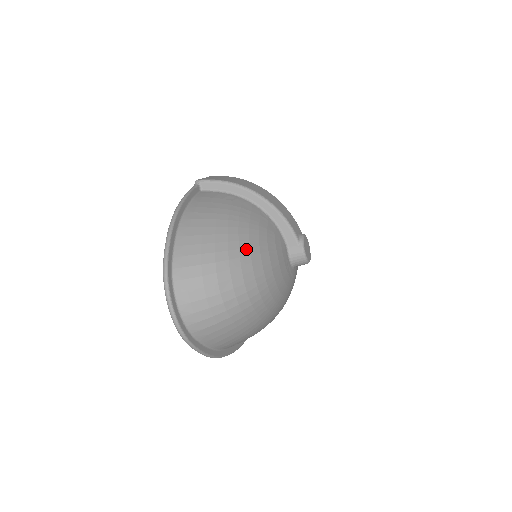
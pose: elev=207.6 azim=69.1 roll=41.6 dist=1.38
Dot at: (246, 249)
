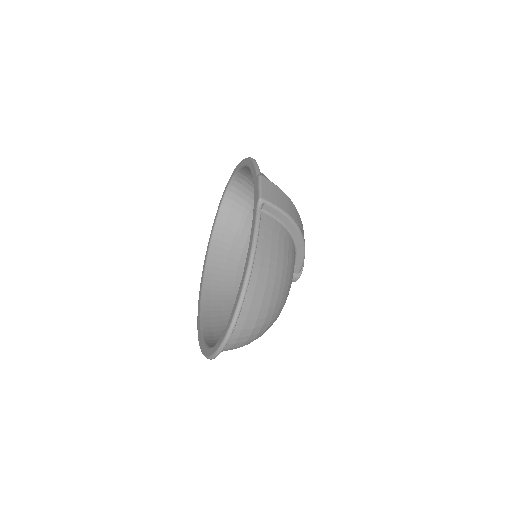
Dot at: (284, 300)
